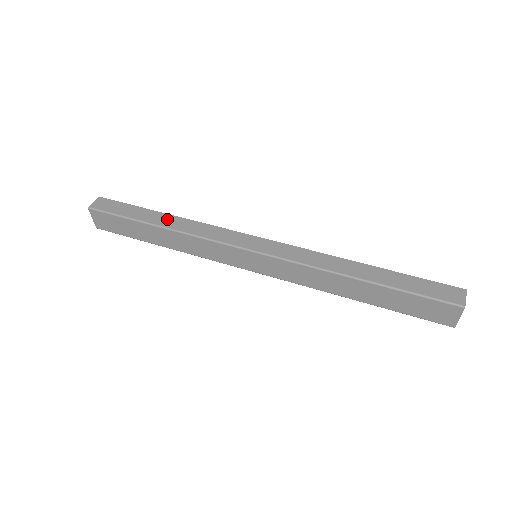
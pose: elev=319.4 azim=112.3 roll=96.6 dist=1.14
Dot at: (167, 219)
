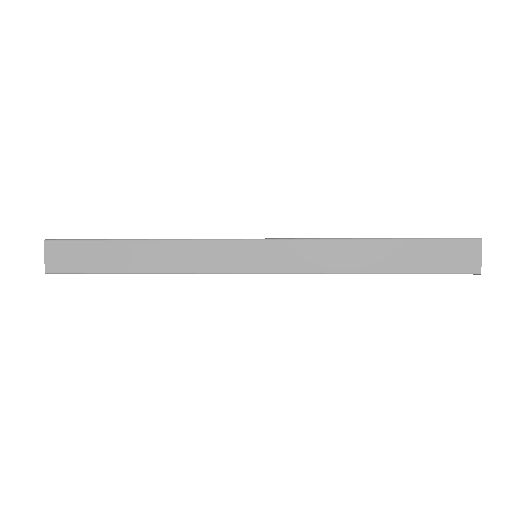
Dot at: occluded
